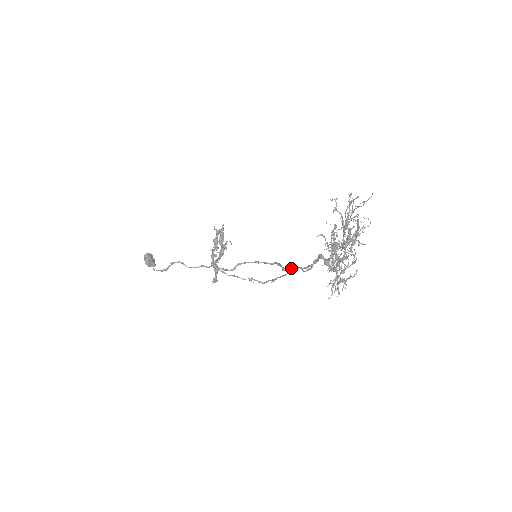
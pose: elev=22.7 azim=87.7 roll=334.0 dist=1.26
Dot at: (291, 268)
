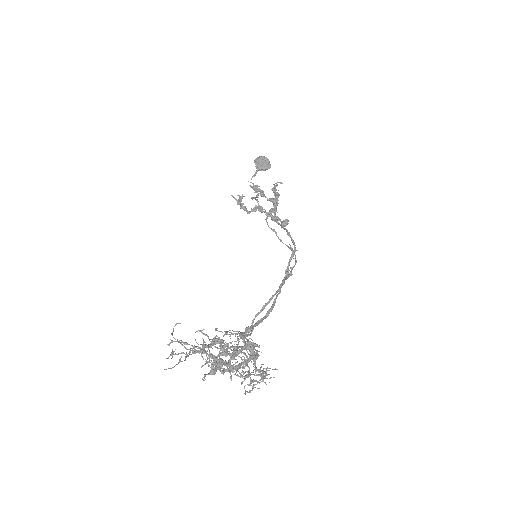
Dot at: (280, 285)
